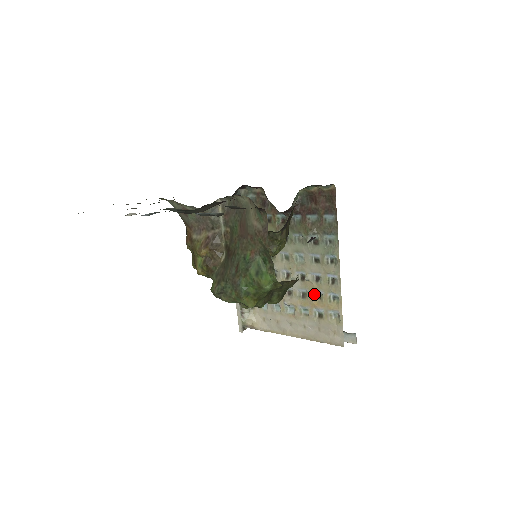
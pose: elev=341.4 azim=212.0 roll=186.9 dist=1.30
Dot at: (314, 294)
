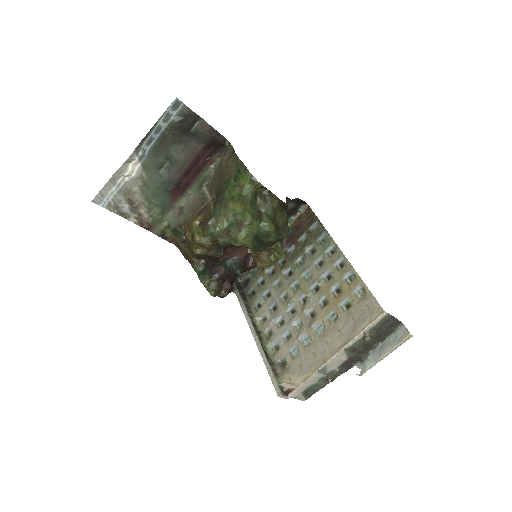
Dot at: (332, 292)
